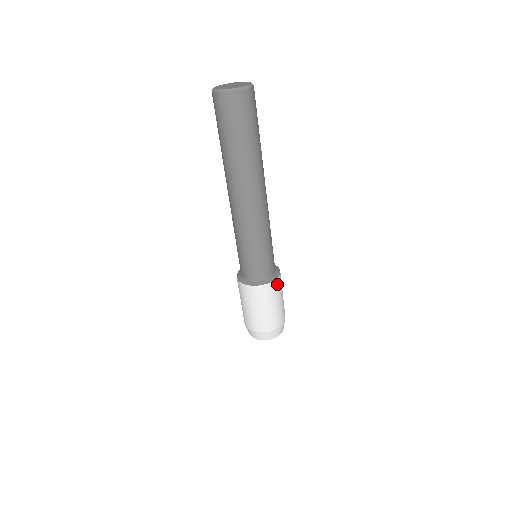
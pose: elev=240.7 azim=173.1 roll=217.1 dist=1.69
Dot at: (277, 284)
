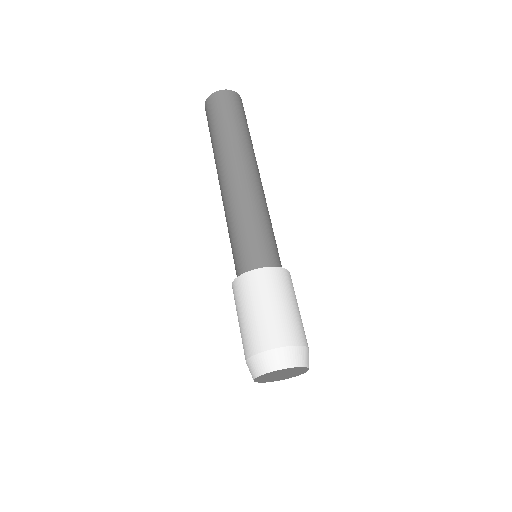
Dot at: occluded
